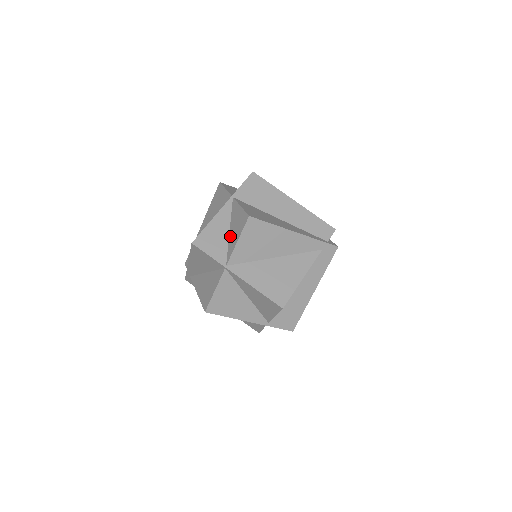
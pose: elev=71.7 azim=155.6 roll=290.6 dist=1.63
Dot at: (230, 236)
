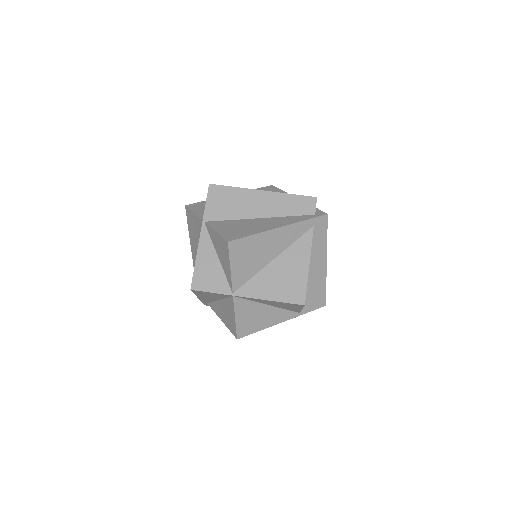
Dot at: (221, 263)
